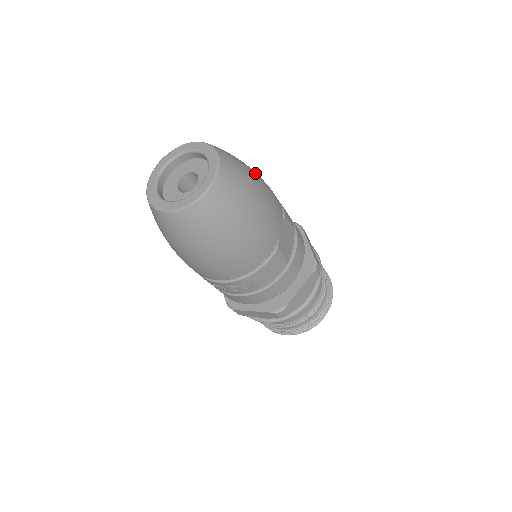
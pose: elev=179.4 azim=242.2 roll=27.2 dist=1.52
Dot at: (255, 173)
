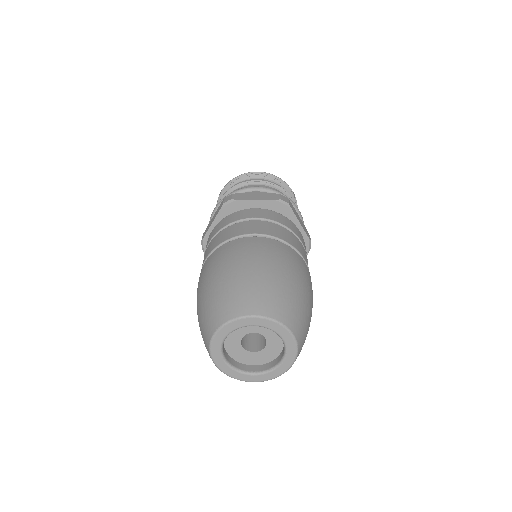
Dot at: (300, 284)
